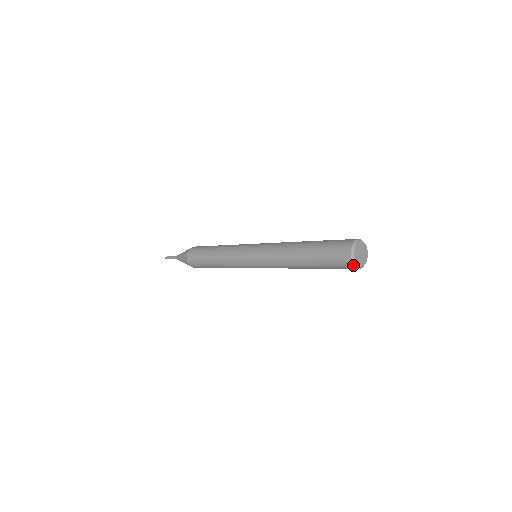
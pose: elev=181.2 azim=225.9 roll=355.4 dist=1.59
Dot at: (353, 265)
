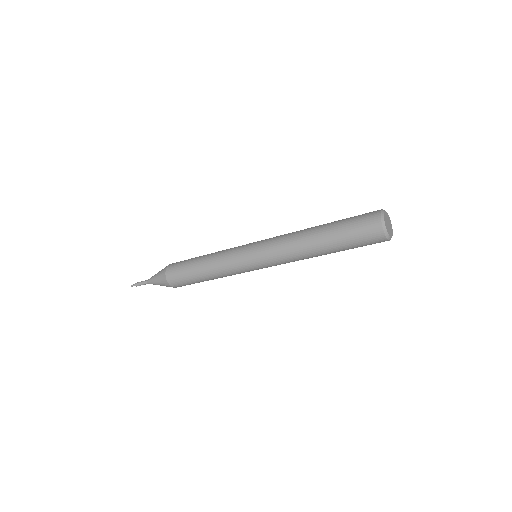
Dot at: (383, 233)
